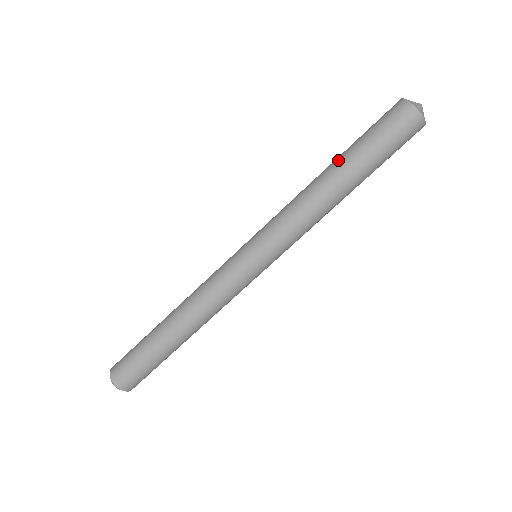
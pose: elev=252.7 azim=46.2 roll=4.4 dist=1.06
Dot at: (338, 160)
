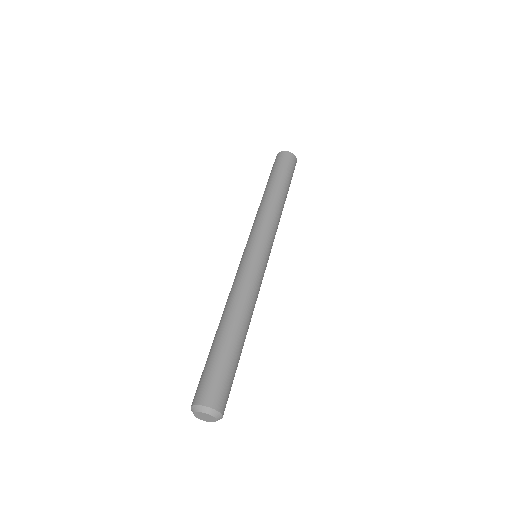
Dot at: (265, 189)
